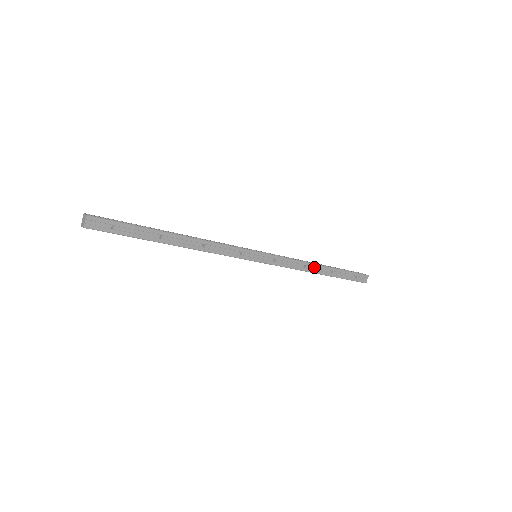
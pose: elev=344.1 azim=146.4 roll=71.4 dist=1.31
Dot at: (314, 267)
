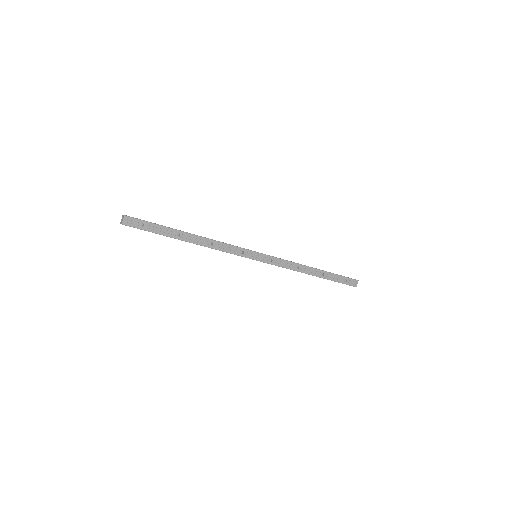
Dot at: (307, 269)
